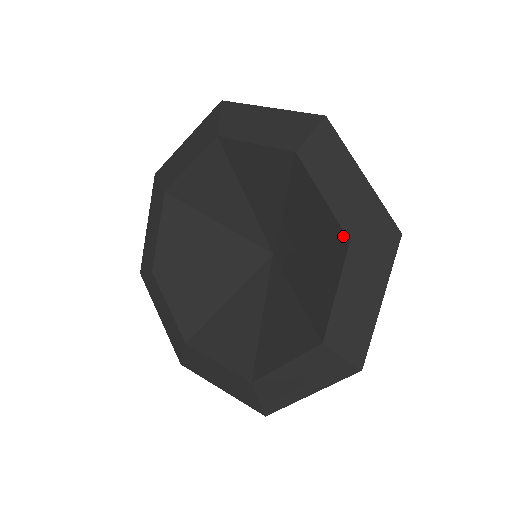
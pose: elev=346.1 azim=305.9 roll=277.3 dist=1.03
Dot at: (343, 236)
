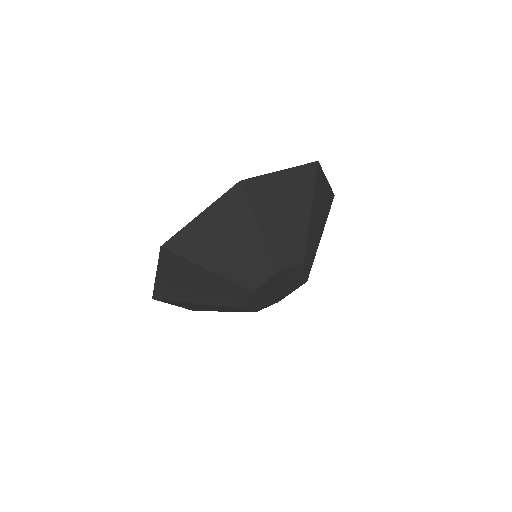
Dot at: occluded
